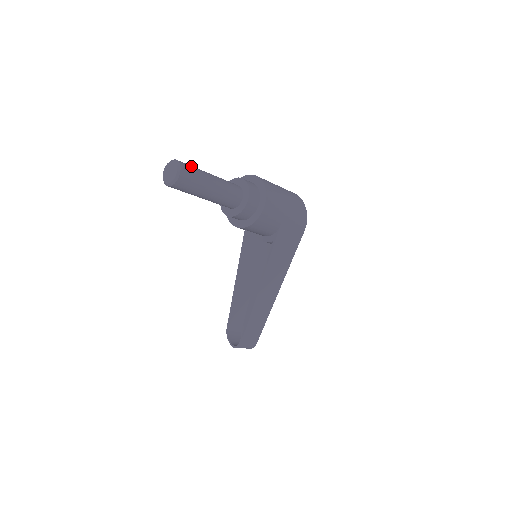
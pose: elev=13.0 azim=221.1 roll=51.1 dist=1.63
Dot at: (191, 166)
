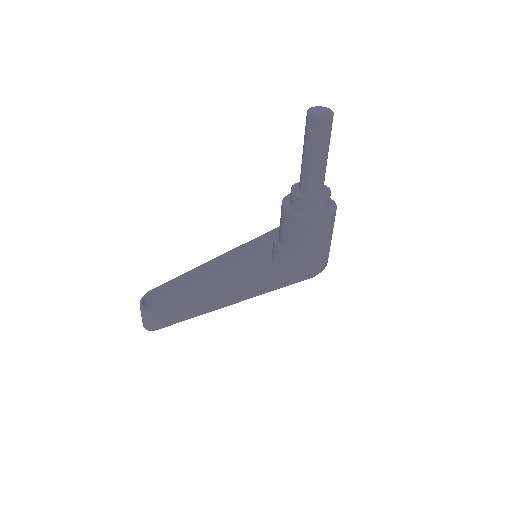
Dot at: occluded
